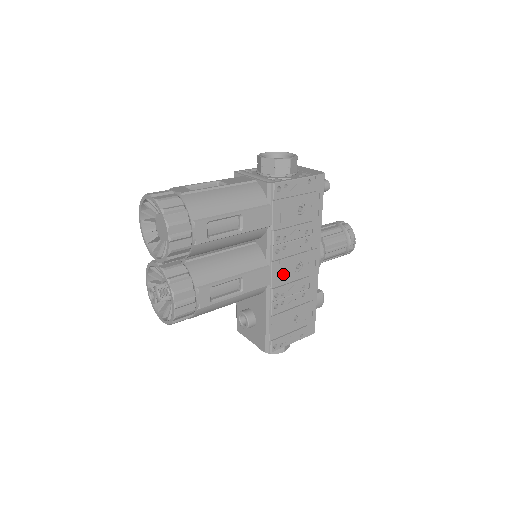
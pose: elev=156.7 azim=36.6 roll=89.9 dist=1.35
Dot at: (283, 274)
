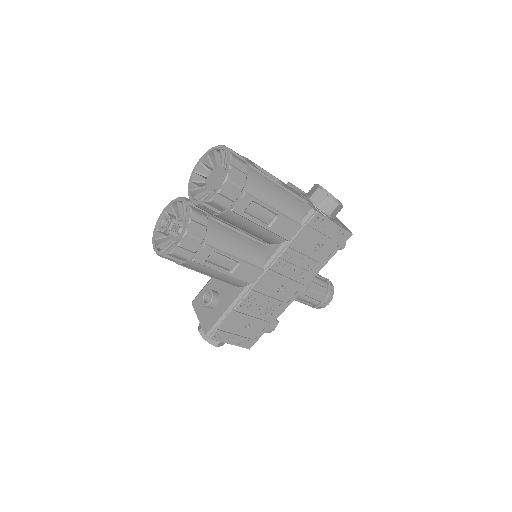
Dot at: (267, 284)
